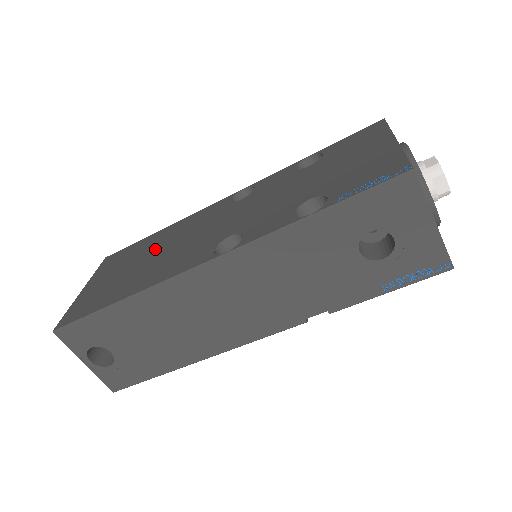
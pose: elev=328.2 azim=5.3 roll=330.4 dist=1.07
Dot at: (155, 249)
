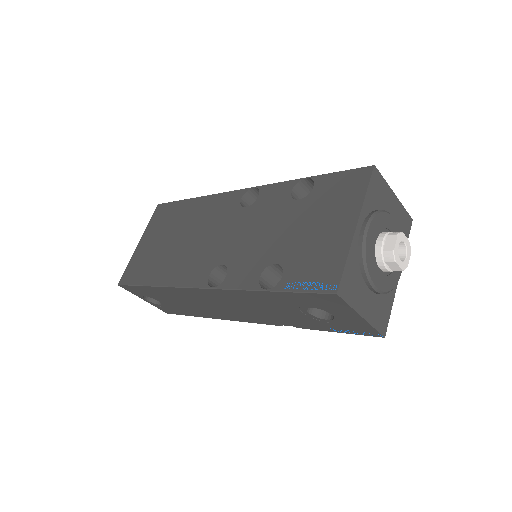
Dot at: (183, 230)
